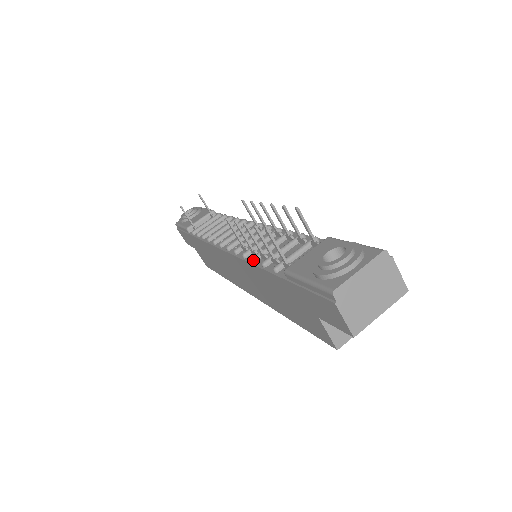
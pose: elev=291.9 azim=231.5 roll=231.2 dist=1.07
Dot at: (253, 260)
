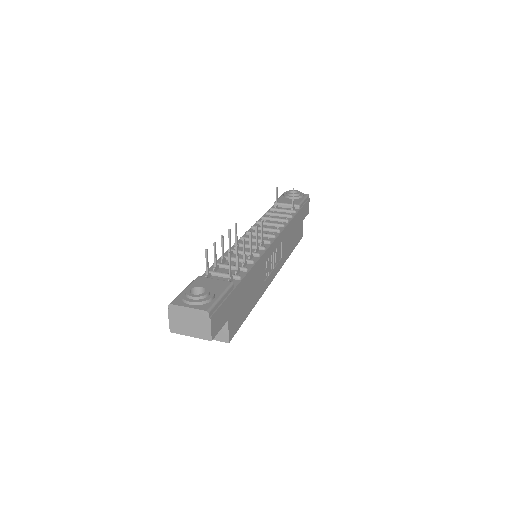
Dot at: (221, 257)
